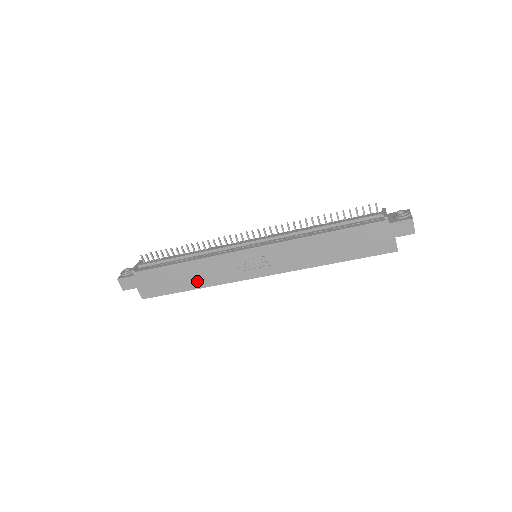
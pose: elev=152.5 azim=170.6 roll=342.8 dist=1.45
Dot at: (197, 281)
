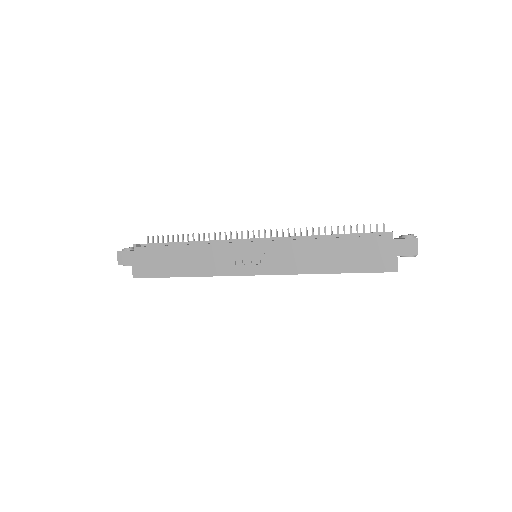
Dot at: (192, 268)
